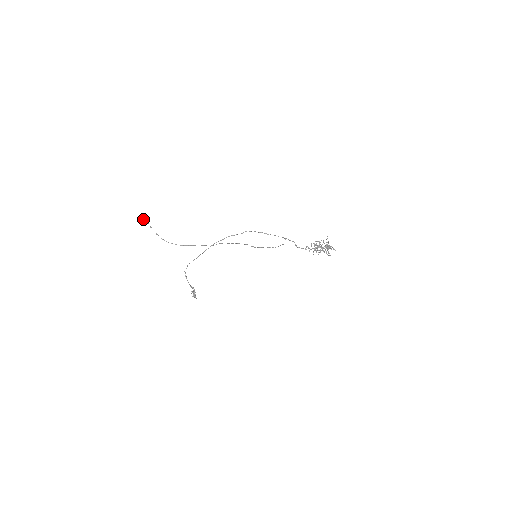
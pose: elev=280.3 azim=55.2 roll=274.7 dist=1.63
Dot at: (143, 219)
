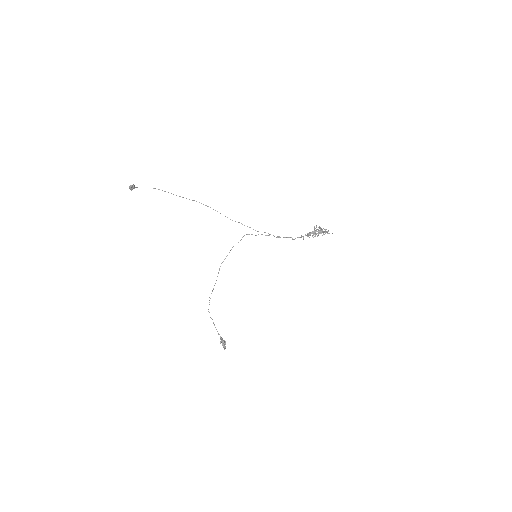
Dot at: (131, 185)
